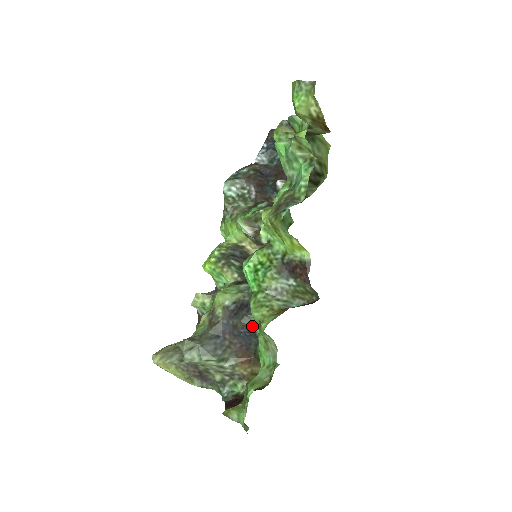
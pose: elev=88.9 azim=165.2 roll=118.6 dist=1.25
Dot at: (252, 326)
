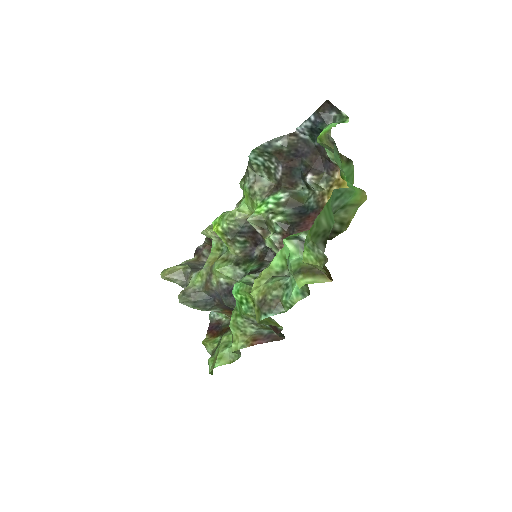
Dot at: occluded
